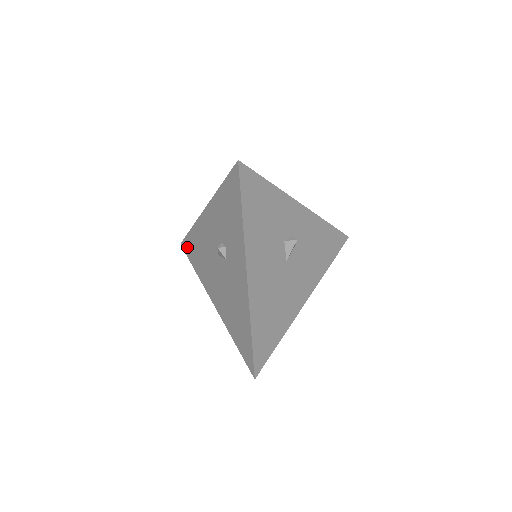
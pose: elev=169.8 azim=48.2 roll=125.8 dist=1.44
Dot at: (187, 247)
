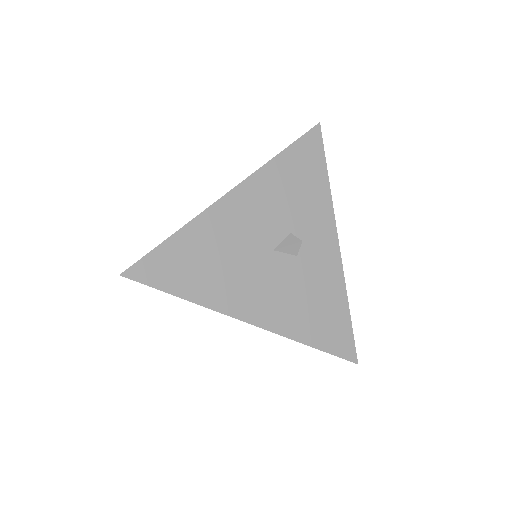
Dot at: occluded
